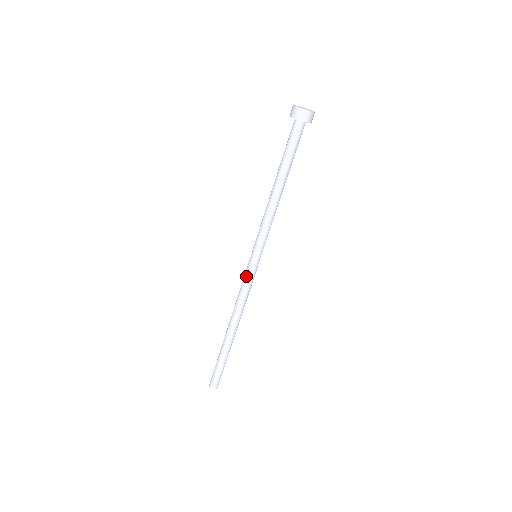
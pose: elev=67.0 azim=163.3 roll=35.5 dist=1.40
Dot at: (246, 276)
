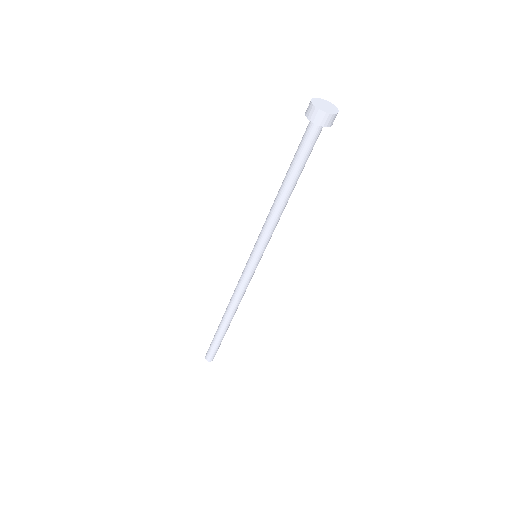
Dot at: (244, 274)
